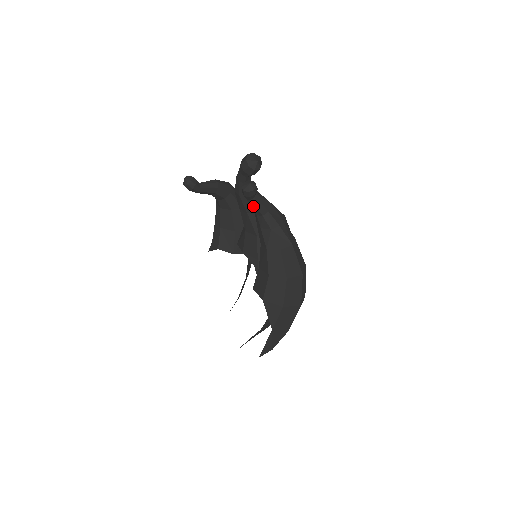
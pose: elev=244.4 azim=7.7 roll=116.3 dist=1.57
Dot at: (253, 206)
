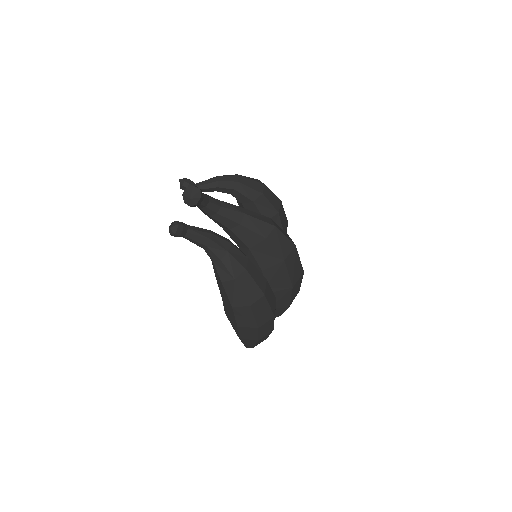
Dot at: (191, 240)
